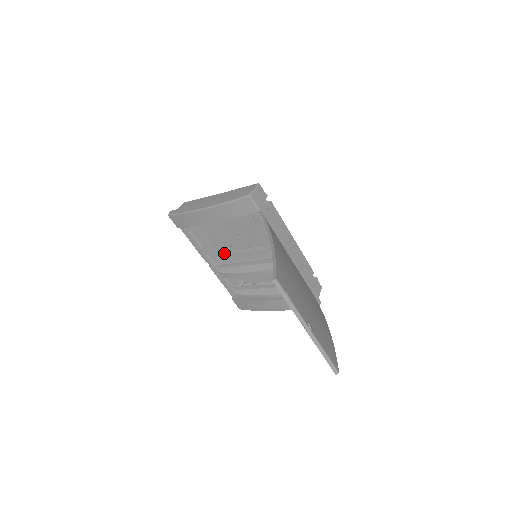
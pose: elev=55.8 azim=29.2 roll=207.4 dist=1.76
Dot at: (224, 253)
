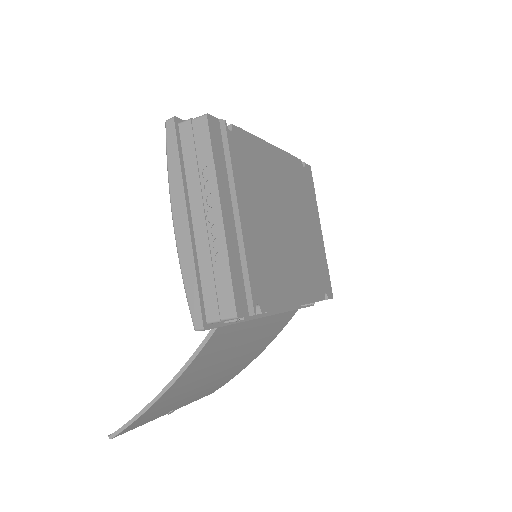
Dot at: occluded
